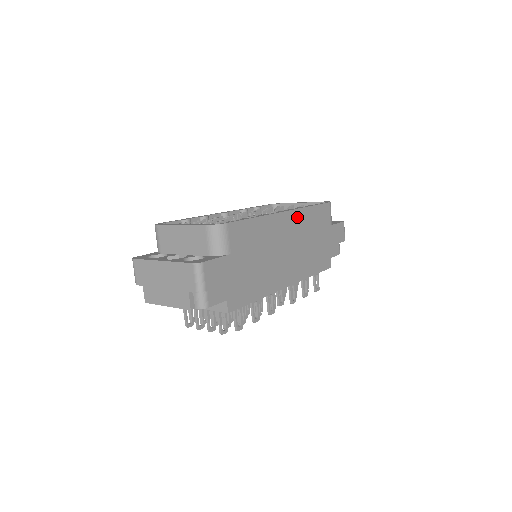
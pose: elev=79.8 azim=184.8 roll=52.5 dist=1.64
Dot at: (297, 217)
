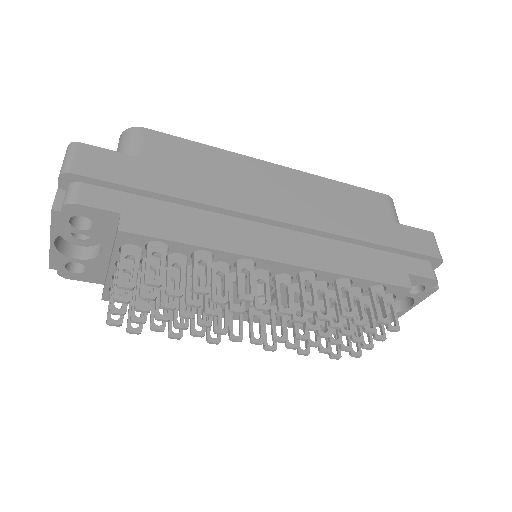
Dot at: (303, 180)
